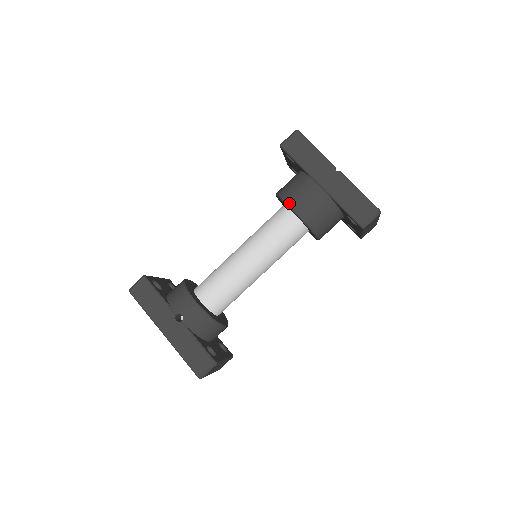
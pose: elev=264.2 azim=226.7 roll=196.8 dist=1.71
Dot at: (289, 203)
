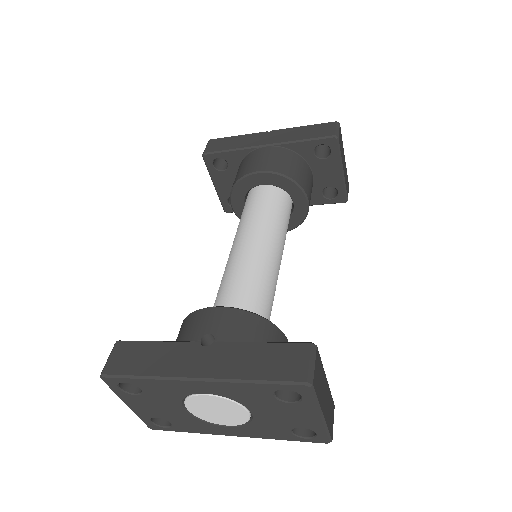
Dot at: (249, 172)
